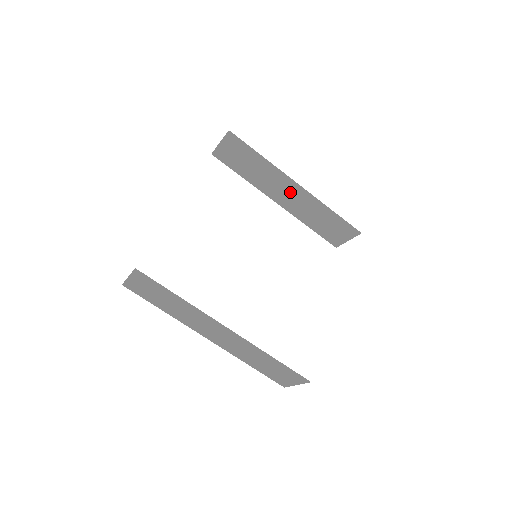
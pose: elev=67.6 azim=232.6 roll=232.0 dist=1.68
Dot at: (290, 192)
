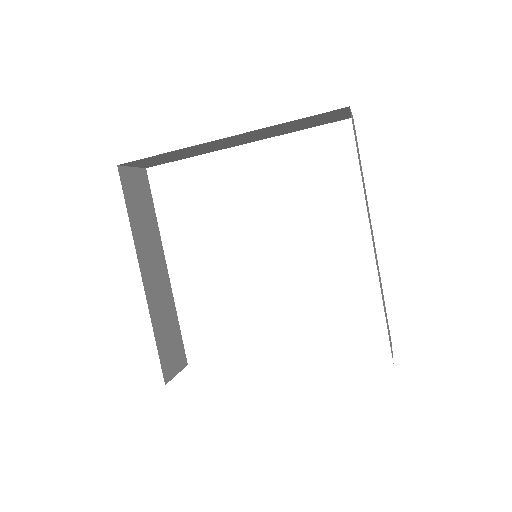
Dot at: (233, 140)
